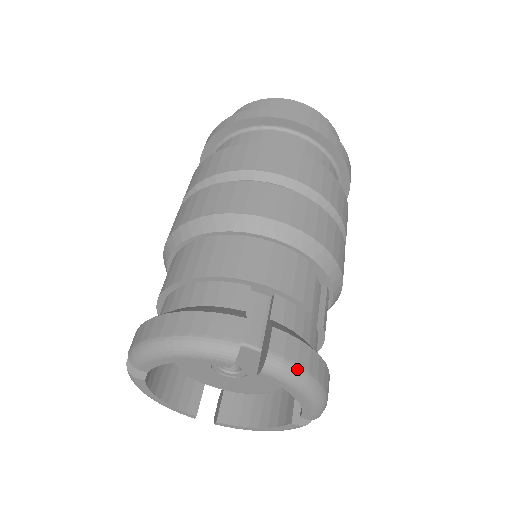
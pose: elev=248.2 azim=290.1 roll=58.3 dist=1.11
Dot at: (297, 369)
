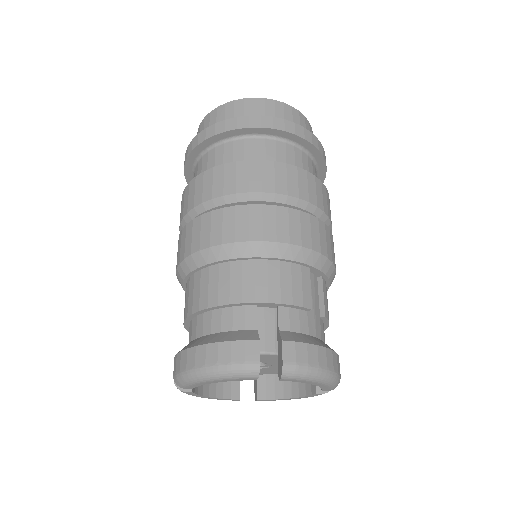
Dot at: (309, 369)
